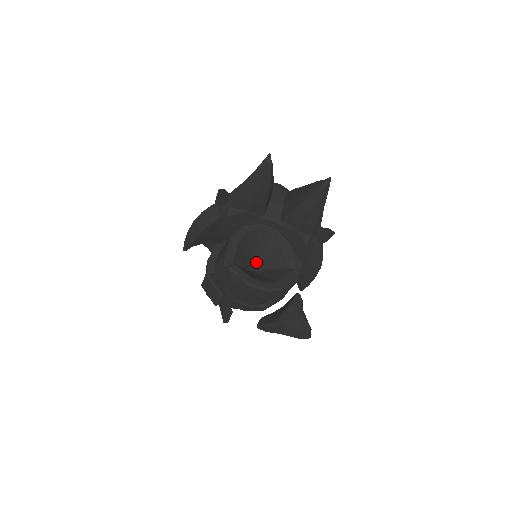
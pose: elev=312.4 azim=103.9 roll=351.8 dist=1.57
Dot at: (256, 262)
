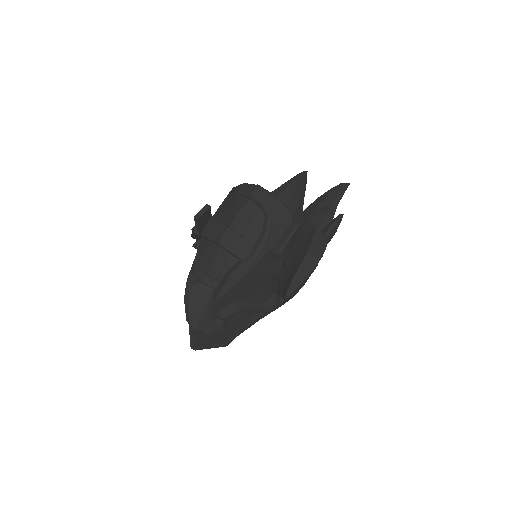
Dot at: occluded
